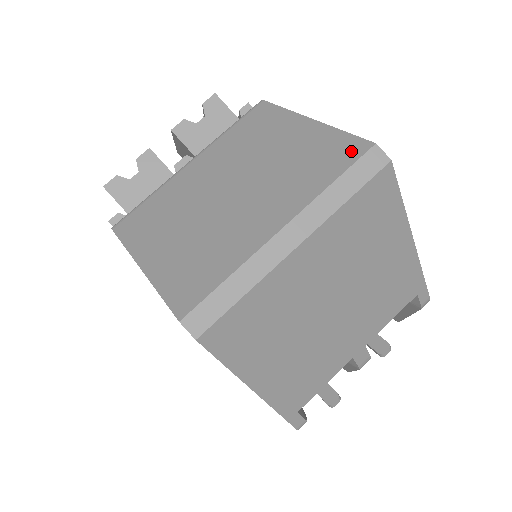
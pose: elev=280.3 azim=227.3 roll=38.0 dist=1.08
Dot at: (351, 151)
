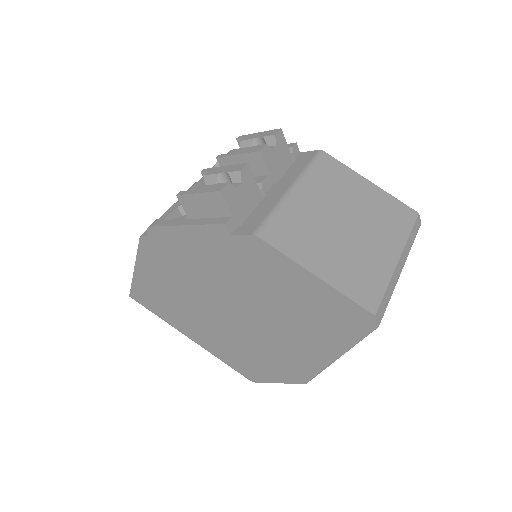
Dot at: (409, 214)
